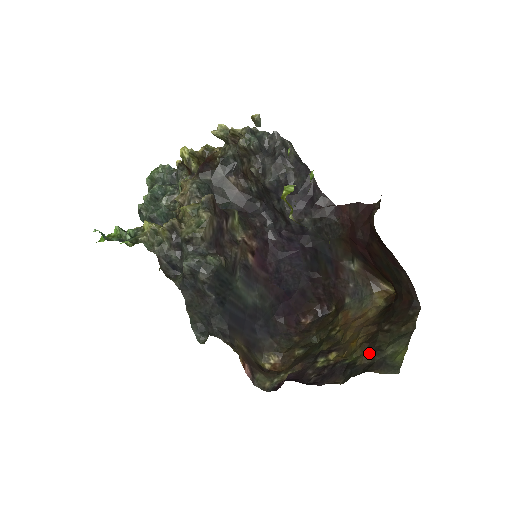
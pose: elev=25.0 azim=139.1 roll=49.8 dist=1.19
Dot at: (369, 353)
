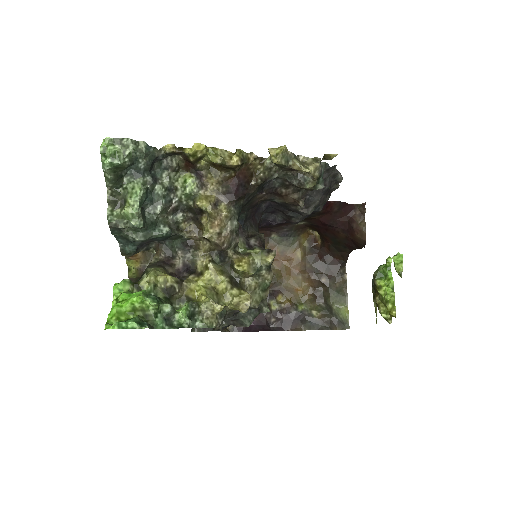
Dot at: (326, 313)
